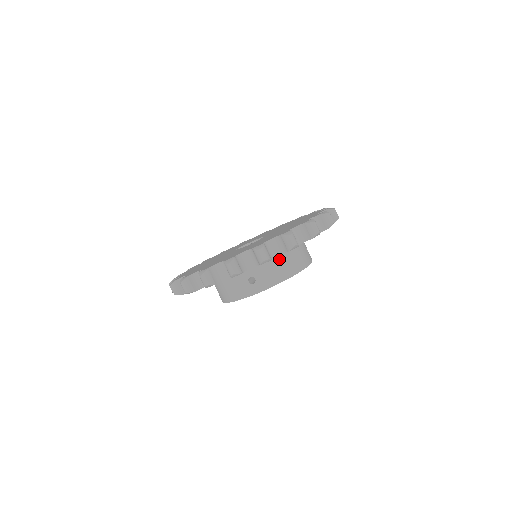
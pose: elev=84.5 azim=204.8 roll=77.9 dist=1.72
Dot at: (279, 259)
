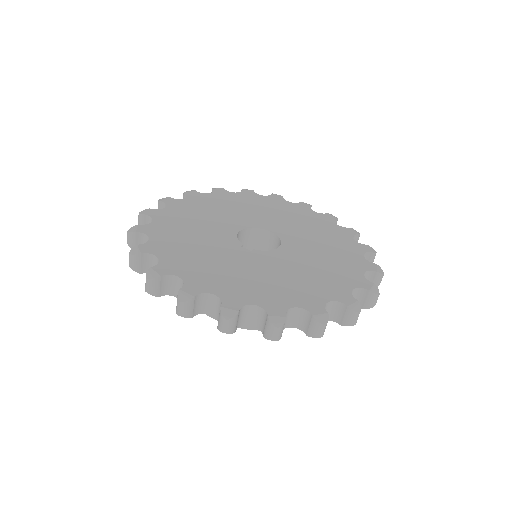
Dot at: occluded
